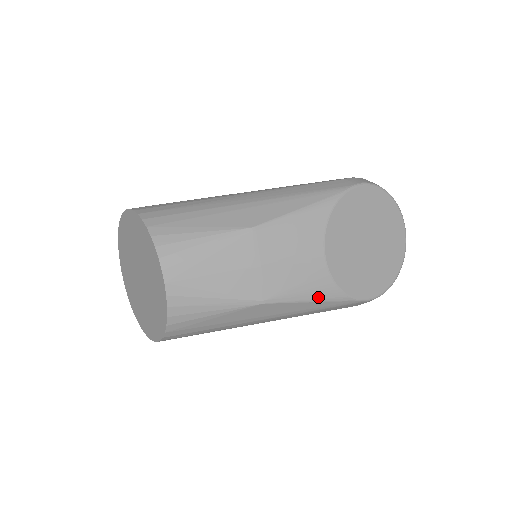
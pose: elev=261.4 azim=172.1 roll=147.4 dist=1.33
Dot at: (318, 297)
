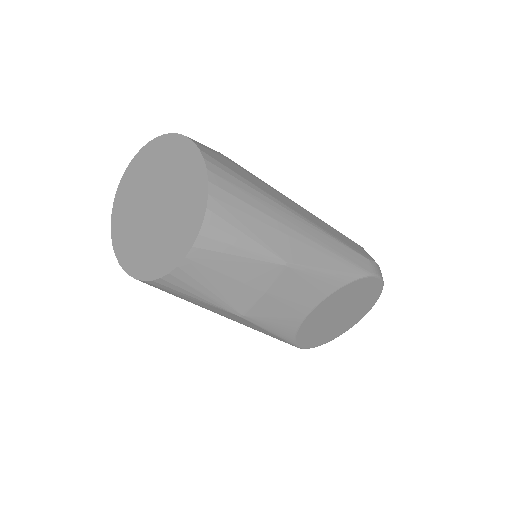
Dot at: (277, 332)
